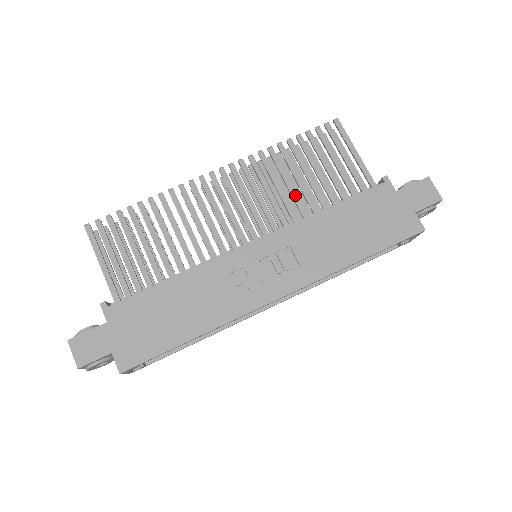
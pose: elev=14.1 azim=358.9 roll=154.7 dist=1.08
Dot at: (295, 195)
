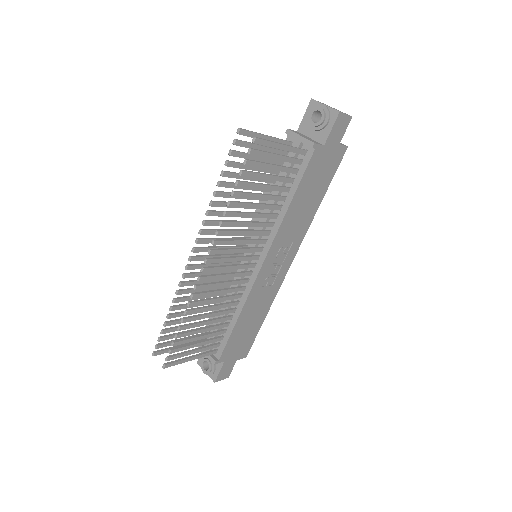
Dot at: (262, 216)
